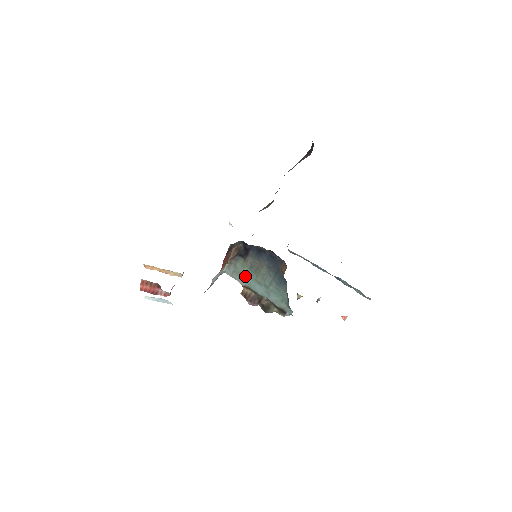
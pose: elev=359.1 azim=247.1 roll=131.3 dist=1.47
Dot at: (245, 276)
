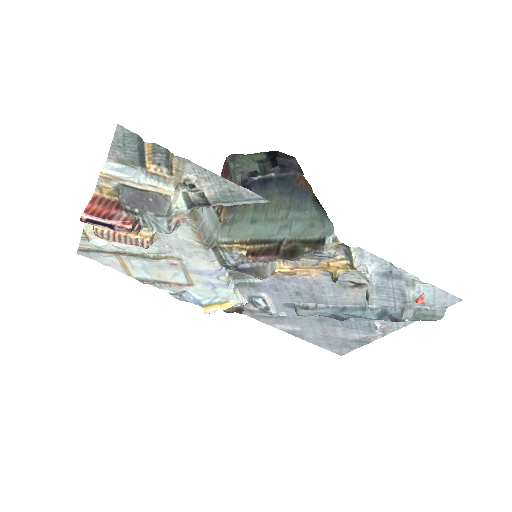
Dot at: (249, 224)
